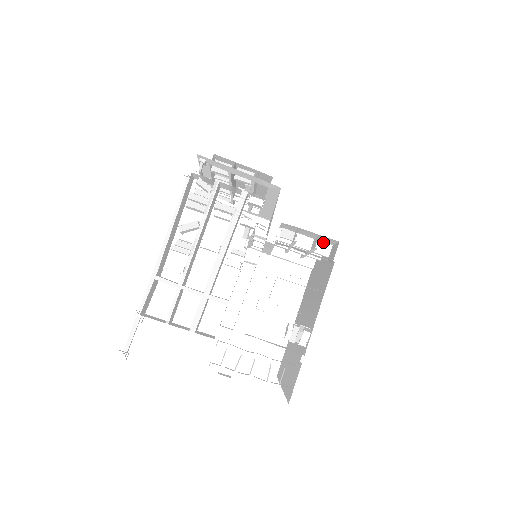
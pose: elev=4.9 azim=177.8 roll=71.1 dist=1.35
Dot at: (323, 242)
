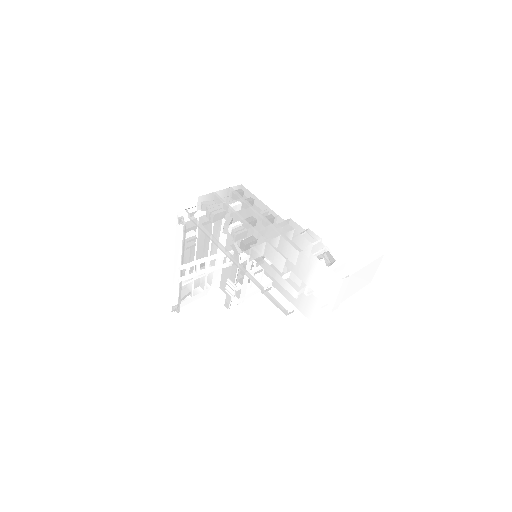
Dot at: occluded
